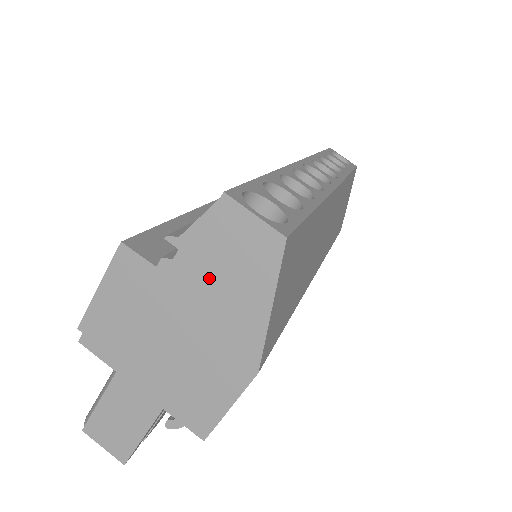
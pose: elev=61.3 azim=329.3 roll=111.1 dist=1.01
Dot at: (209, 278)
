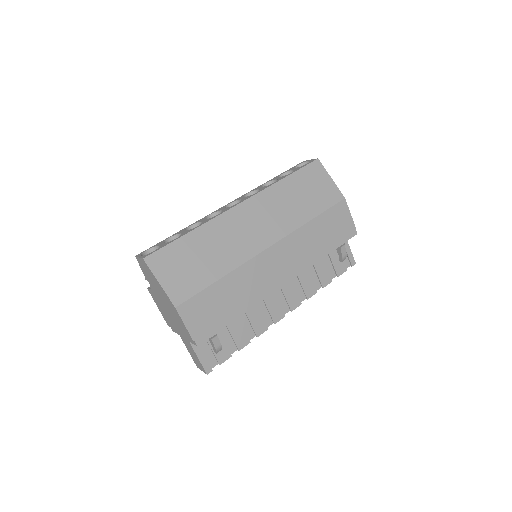
Dot at: (153, 284)
